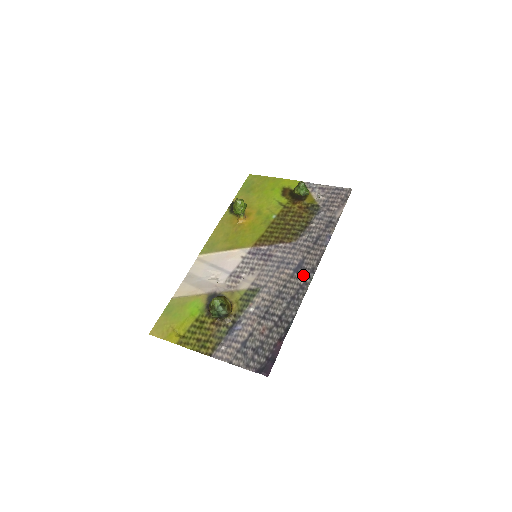
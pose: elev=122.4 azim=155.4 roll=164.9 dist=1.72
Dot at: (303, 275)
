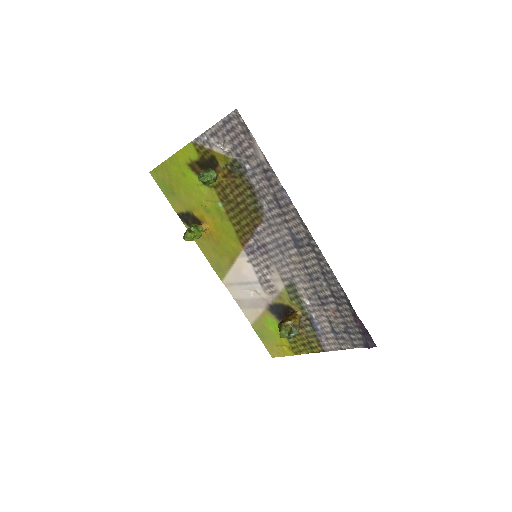
Dot at: (307, 247)
